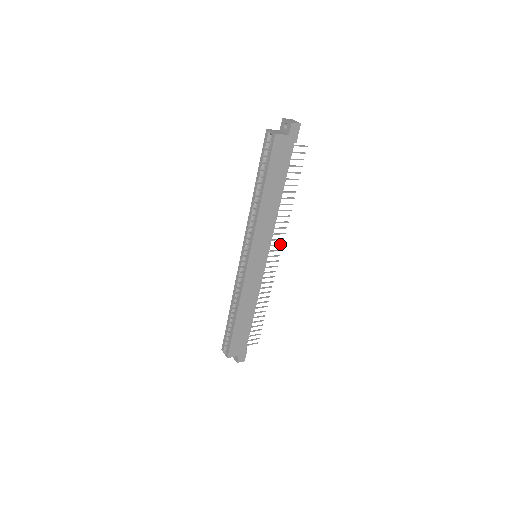
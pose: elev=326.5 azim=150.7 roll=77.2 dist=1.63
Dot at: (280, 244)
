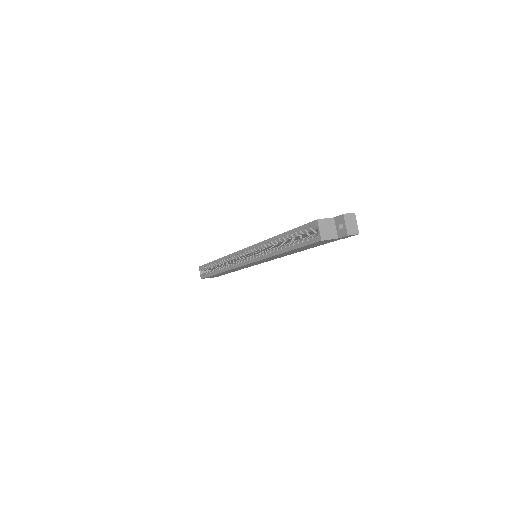
Dot at: occluded
